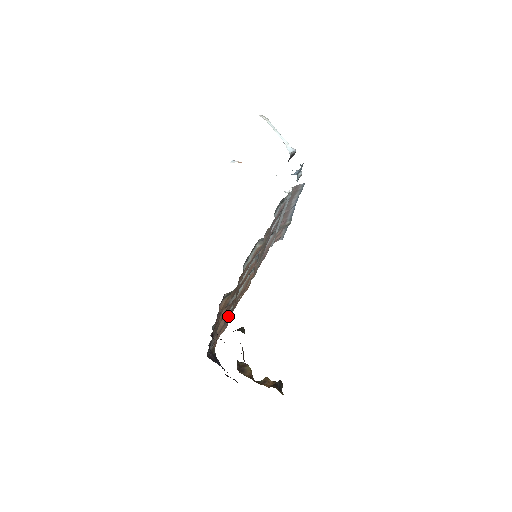
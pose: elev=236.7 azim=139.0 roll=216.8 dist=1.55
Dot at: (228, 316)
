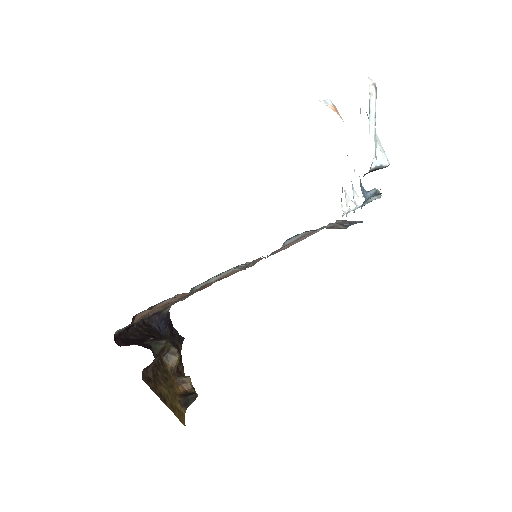
Dot at: occluded
